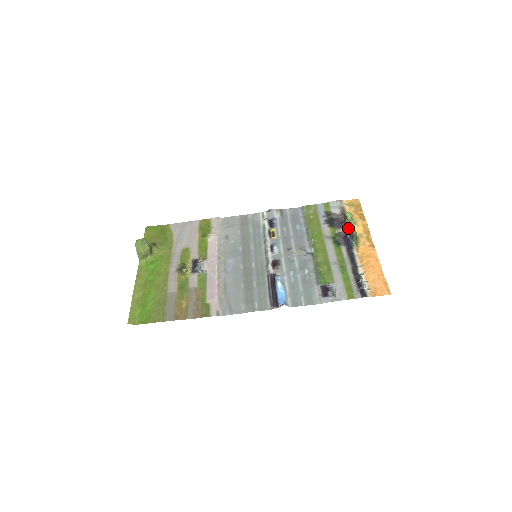
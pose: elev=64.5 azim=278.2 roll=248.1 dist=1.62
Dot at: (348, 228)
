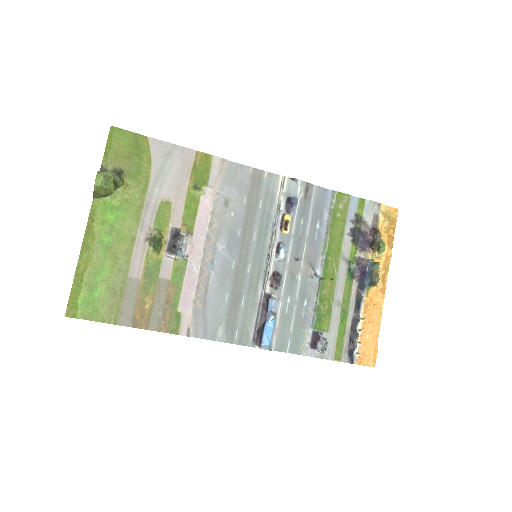
Dot at: (373, 267)
